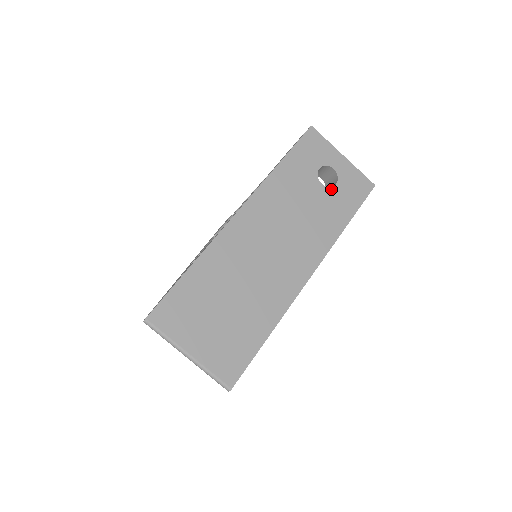
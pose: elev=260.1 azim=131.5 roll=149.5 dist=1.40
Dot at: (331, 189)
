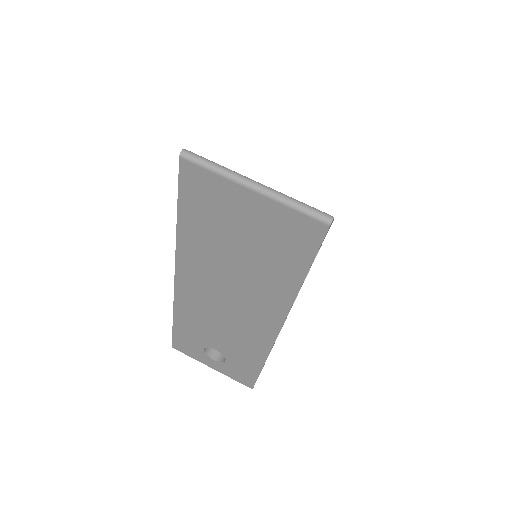
Dot at: occluded
